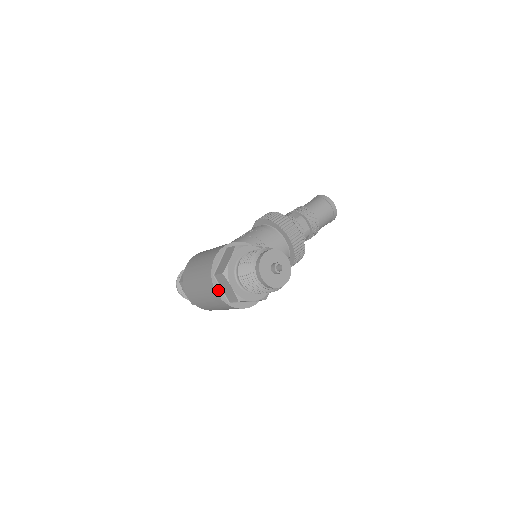
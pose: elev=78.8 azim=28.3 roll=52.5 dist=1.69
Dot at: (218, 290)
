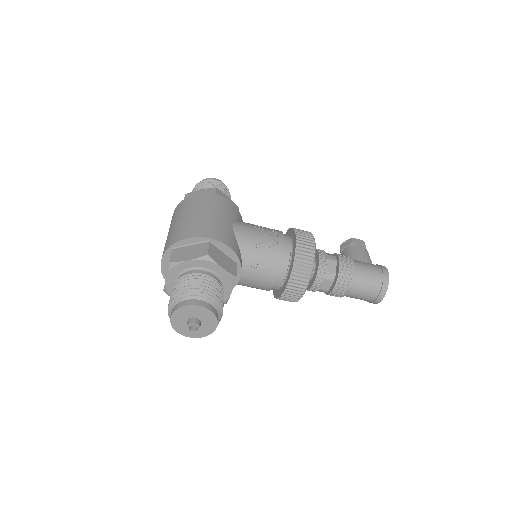
Dot at: (165, 261)
